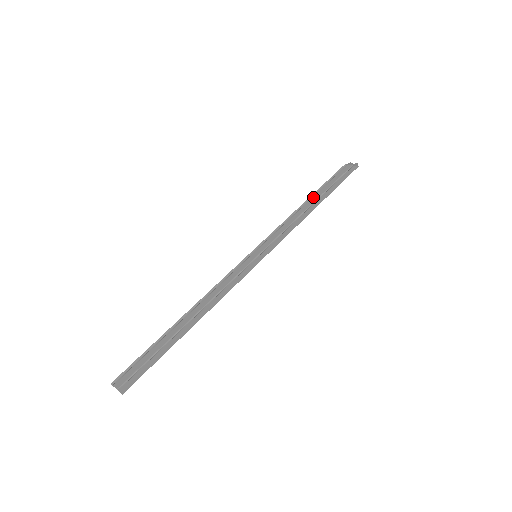
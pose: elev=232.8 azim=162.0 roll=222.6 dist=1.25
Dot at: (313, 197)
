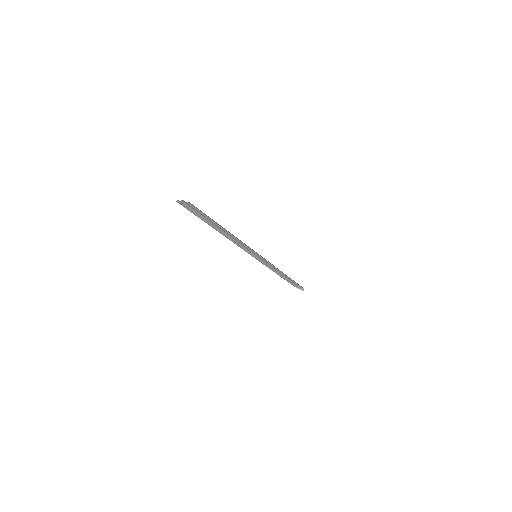
Dot at: (280, 276)
